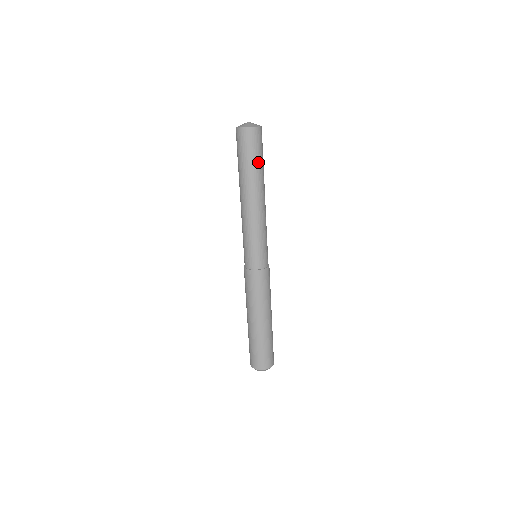
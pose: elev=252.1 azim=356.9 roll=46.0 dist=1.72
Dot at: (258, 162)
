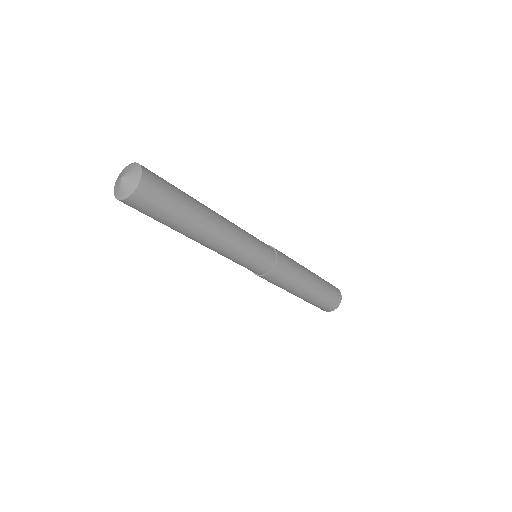
Dot at: (164, 222)
